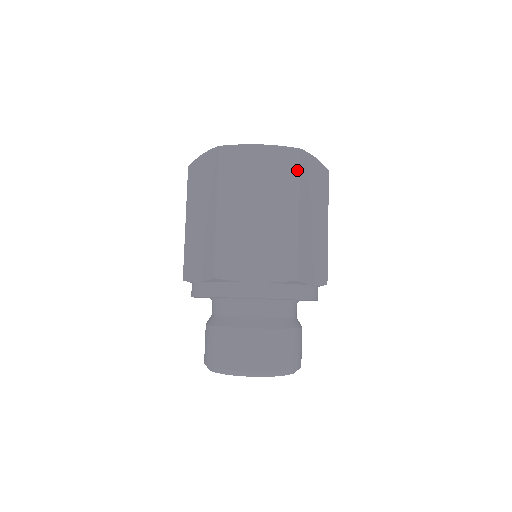
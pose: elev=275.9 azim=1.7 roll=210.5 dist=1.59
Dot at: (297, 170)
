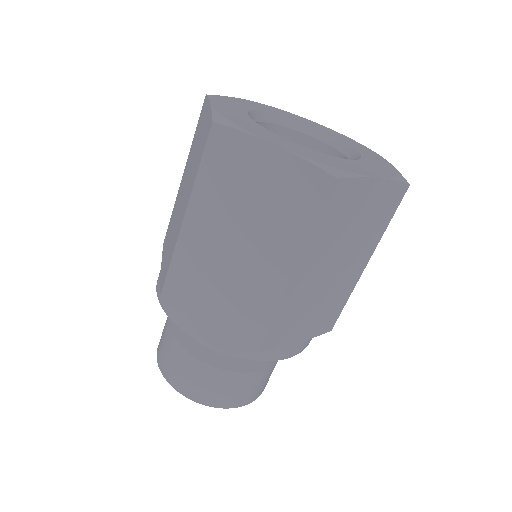
Dot at: (393, 213)
